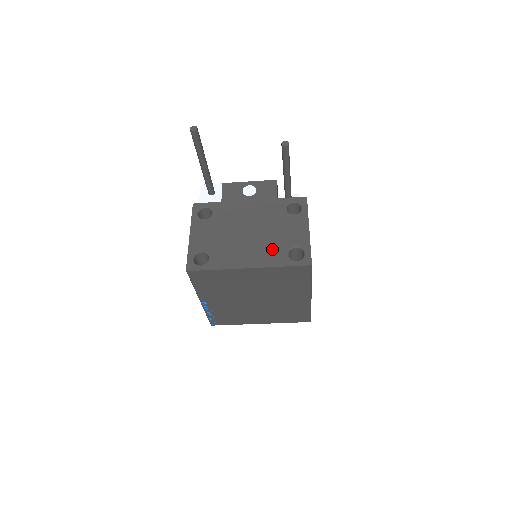
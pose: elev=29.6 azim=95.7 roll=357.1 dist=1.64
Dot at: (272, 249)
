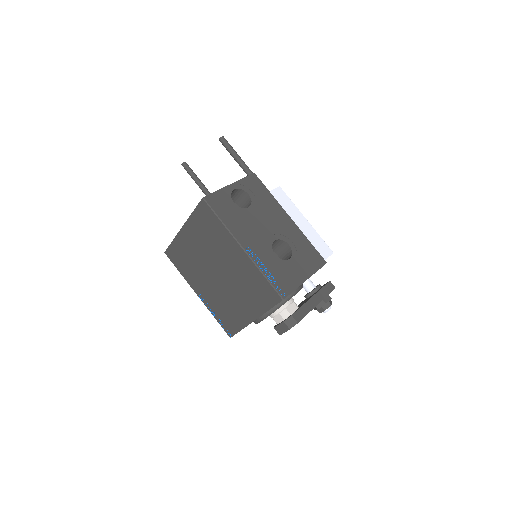
Dot at: occluded
